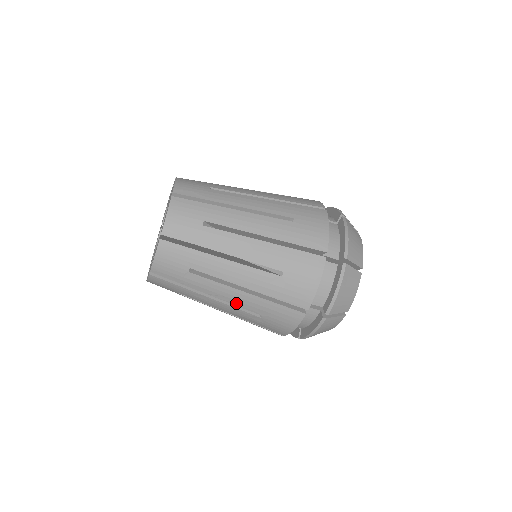
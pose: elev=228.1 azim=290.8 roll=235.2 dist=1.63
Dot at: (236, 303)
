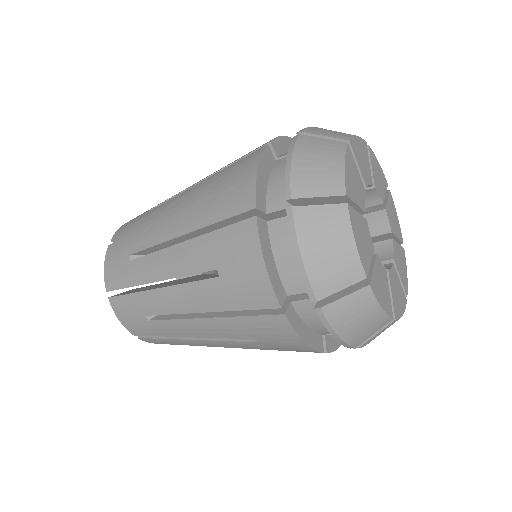
Dot at: occluded
